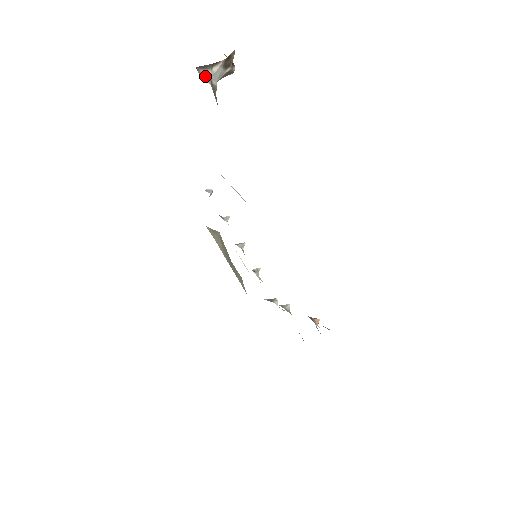
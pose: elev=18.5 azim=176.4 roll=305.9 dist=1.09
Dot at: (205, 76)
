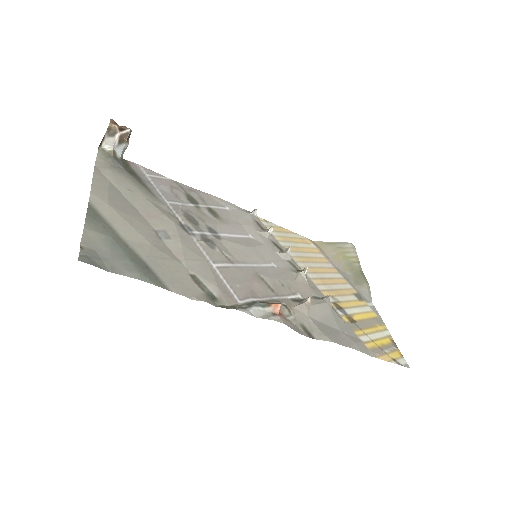
Dot at: (99, 150)
